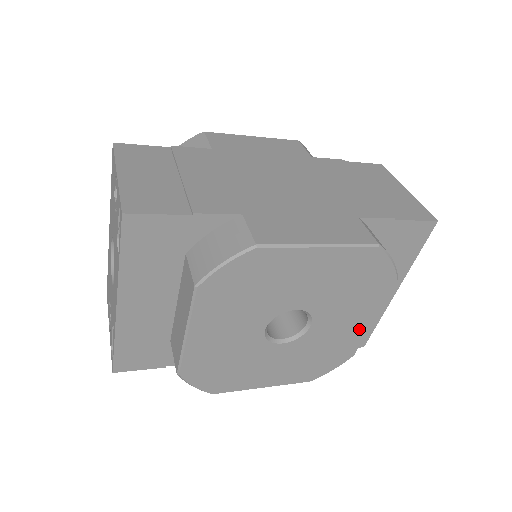
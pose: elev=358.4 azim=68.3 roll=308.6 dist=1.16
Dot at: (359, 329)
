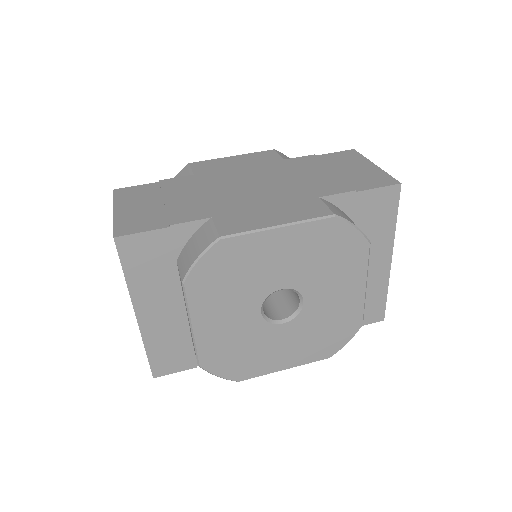
Dot at: (354, 298)
